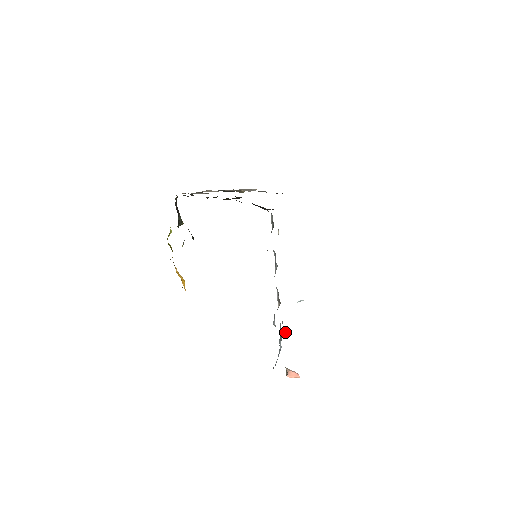
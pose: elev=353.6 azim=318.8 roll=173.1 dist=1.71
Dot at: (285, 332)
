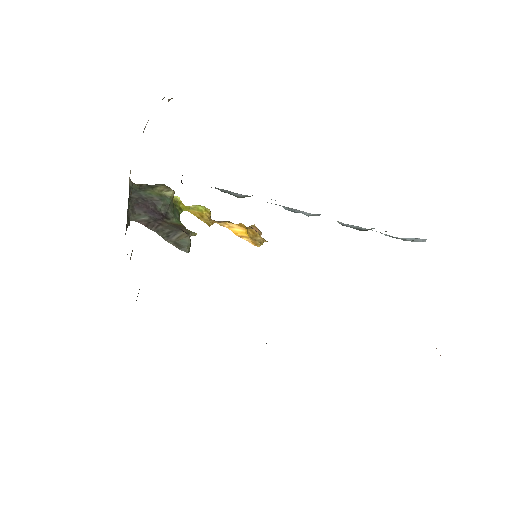
Dot at: occluded
